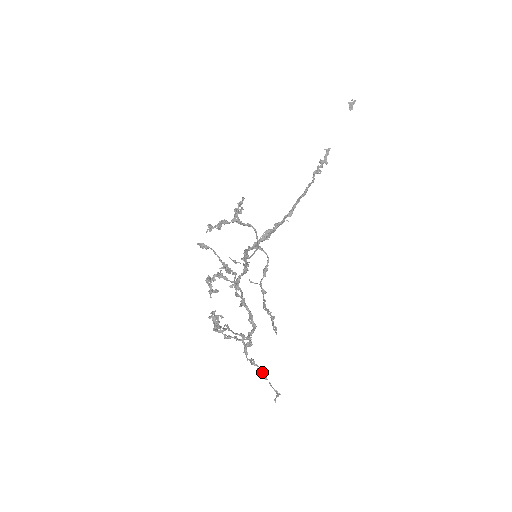
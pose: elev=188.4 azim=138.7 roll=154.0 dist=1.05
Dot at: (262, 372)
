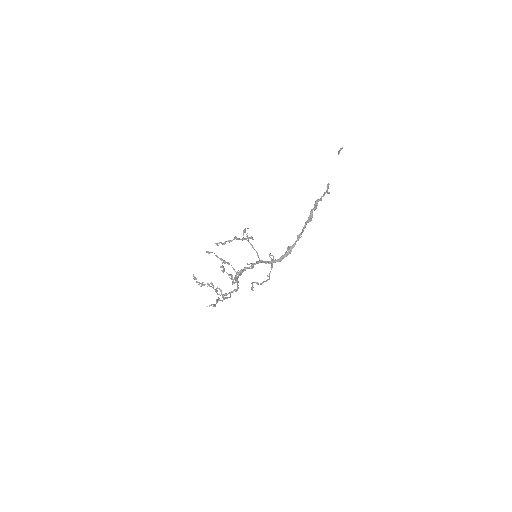
Dot at: (216, 300)
